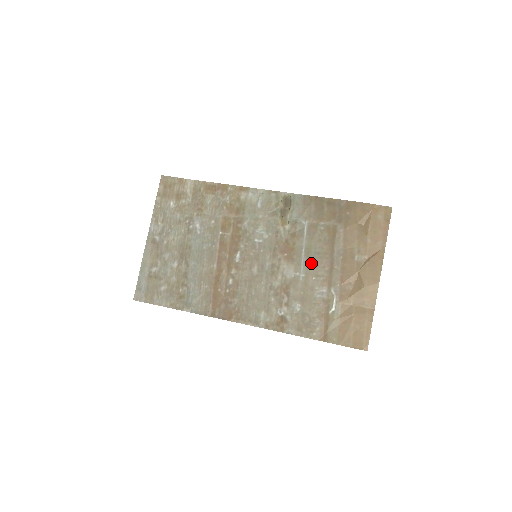
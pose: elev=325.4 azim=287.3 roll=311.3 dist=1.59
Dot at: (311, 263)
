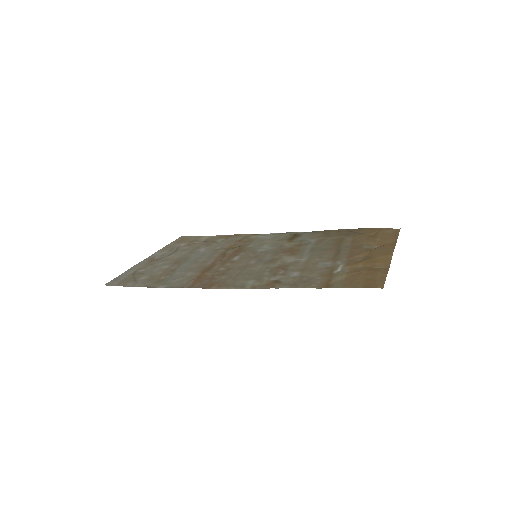
Dot at: (315, 253)
